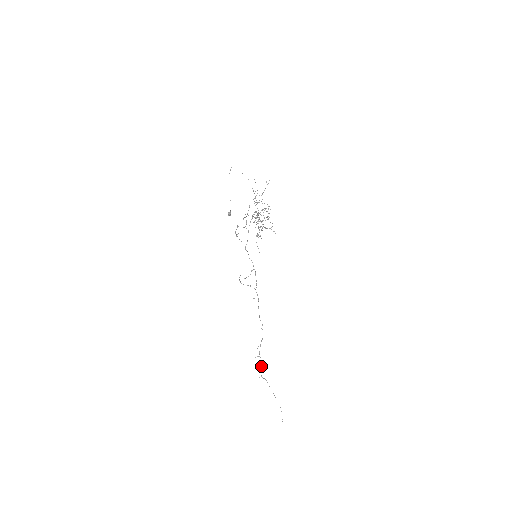
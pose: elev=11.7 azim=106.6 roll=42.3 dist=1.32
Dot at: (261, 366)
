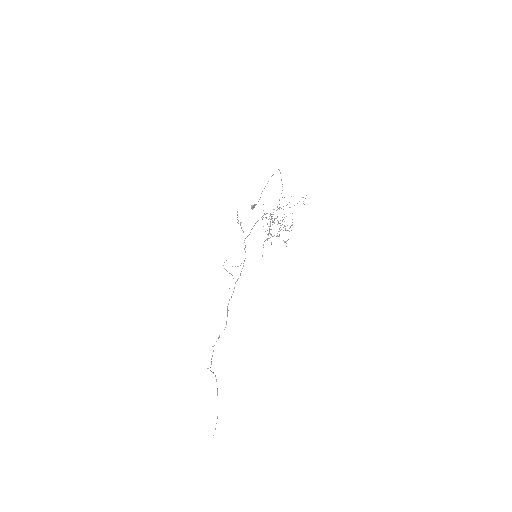
Dot at: occluded
